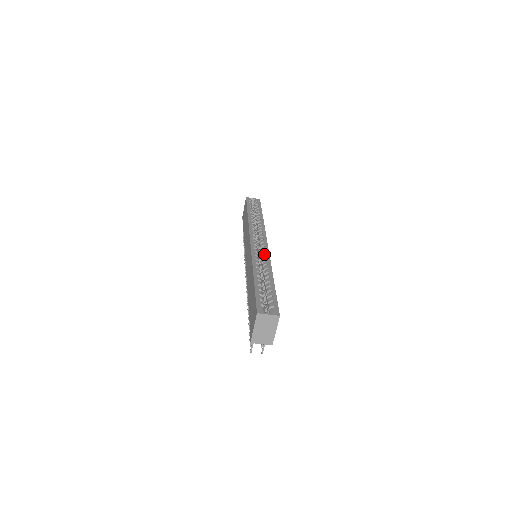
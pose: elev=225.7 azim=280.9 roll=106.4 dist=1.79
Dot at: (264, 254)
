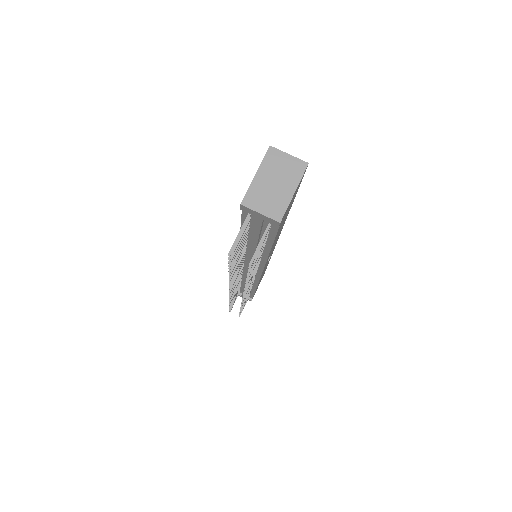
Dot at: occluded
